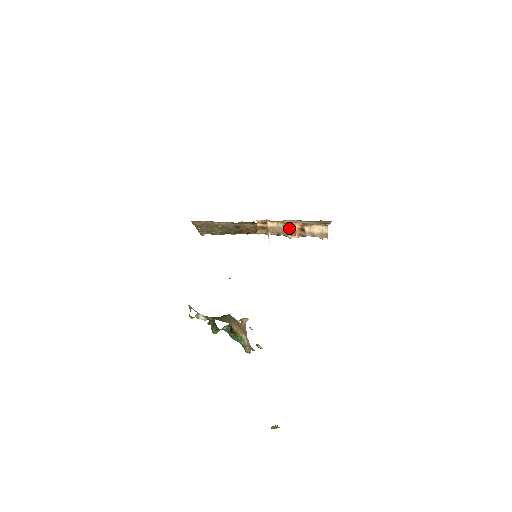
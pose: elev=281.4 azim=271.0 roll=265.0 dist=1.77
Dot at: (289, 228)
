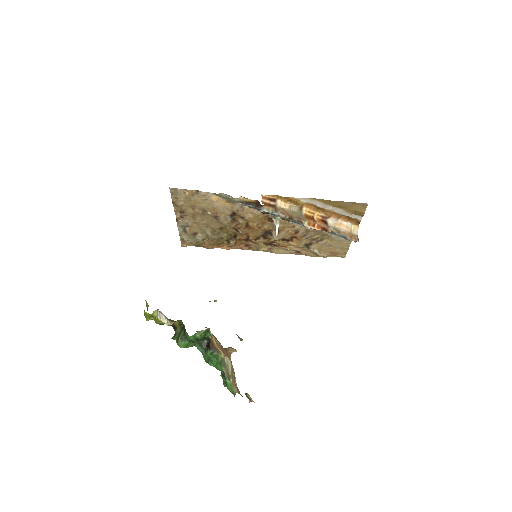
Dot at: (306, 215)
